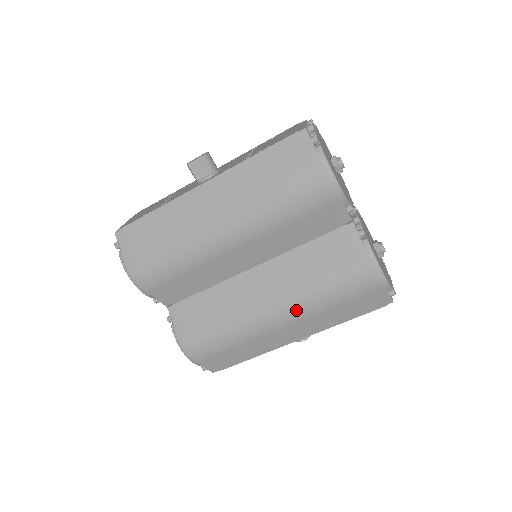
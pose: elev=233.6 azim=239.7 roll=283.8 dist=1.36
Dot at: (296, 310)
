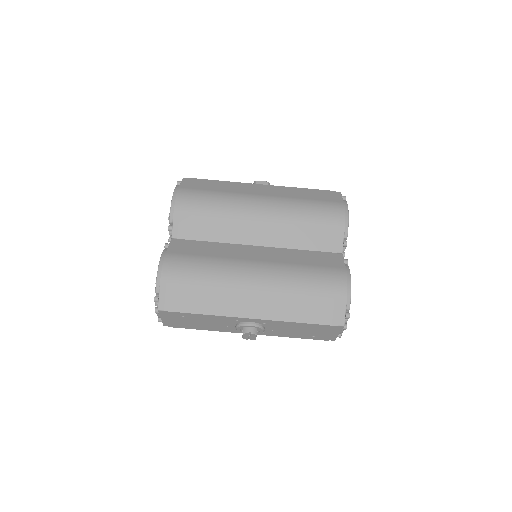
Dot at: (274, 279)
